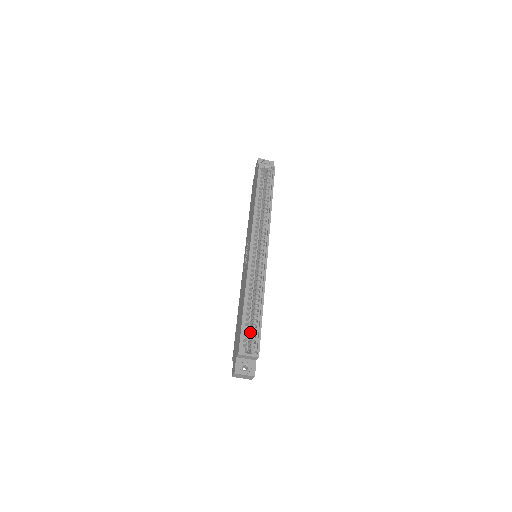
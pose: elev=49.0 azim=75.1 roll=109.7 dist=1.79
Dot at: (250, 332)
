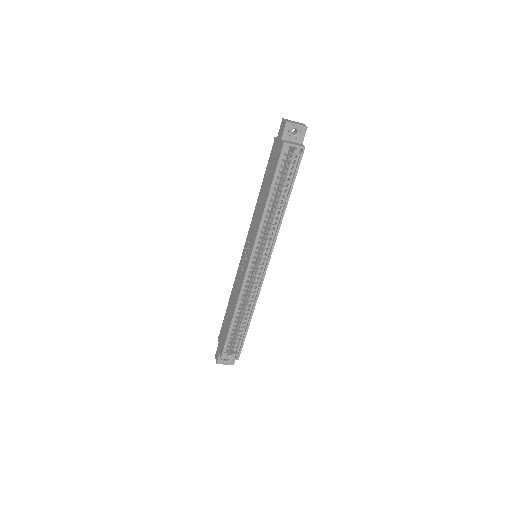
Dot at: occluded
